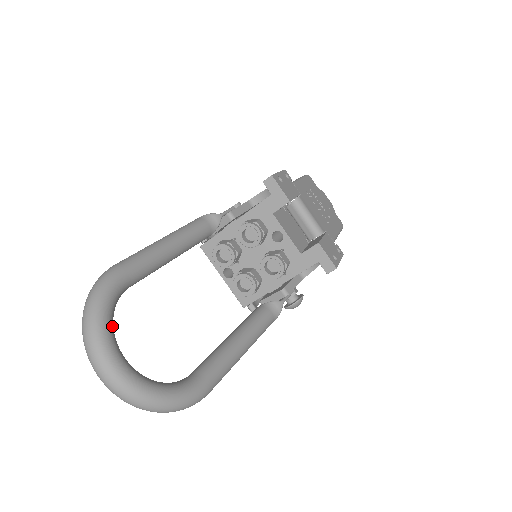
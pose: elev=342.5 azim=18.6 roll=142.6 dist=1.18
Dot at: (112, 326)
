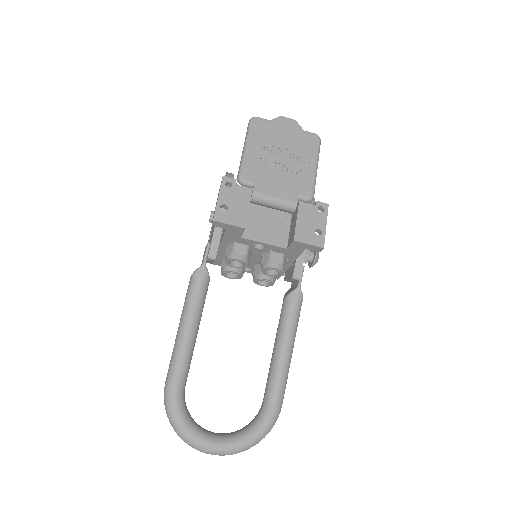
Dot at: (194, 427)
